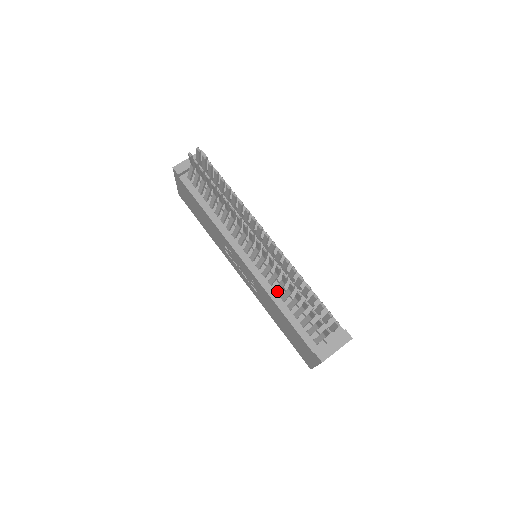
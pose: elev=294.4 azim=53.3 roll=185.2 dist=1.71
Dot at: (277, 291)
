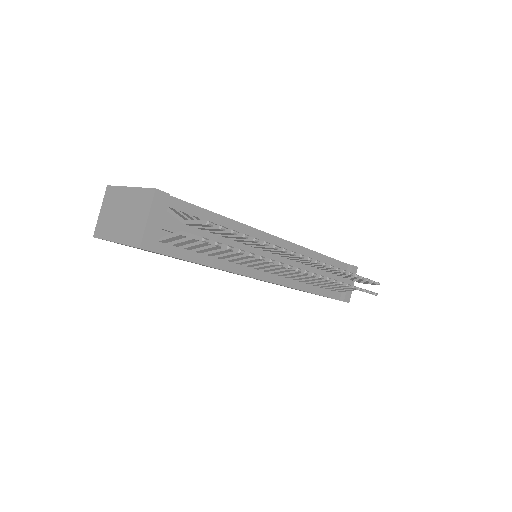
Dot at: occluded
